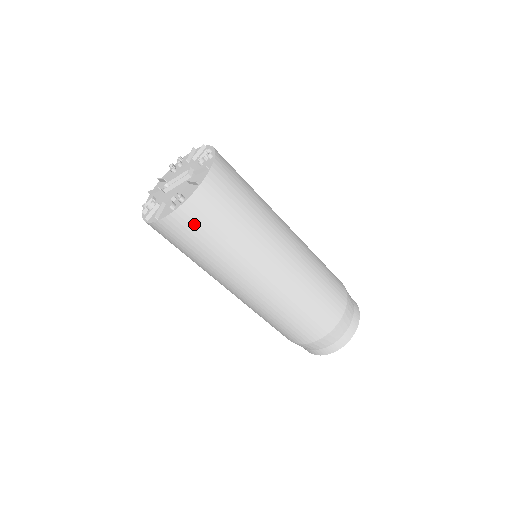
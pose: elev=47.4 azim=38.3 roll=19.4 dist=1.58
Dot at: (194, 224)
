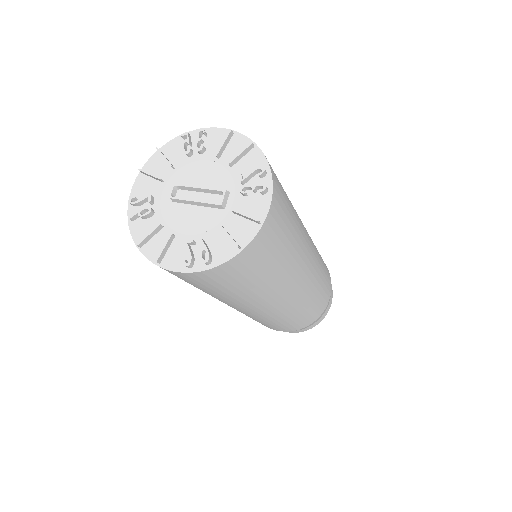
Dot at: (212, 281)
